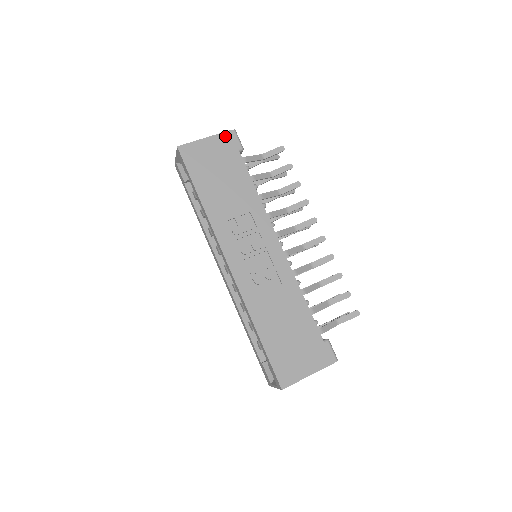
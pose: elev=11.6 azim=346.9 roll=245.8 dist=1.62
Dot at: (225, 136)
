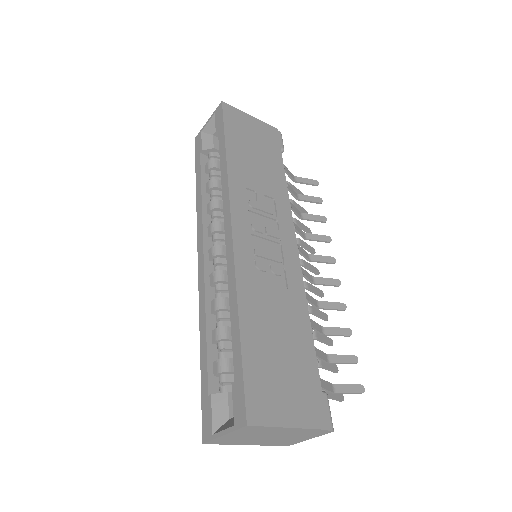
Dot at: (271, 129)
